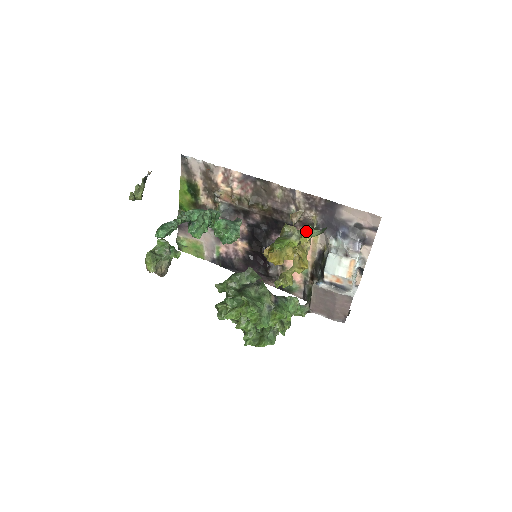
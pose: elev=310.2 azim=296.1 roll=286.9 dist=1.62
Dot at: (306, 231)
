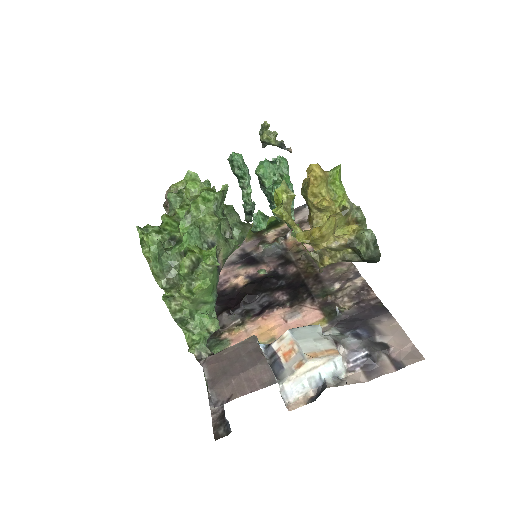
Dot at: (360, 226)
